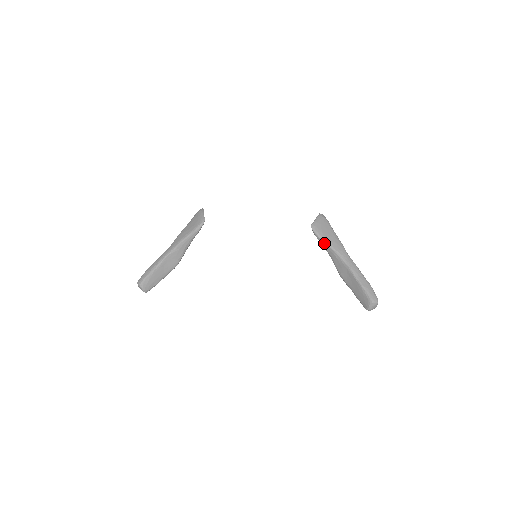
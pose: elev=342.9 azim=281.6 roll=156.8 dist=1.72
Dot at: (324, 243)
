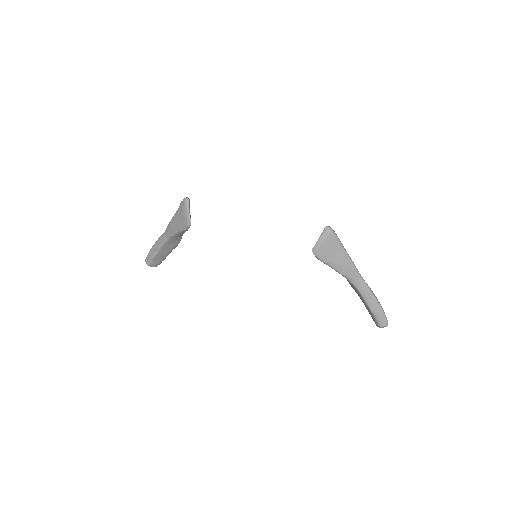
Dot at: (329, 266)
